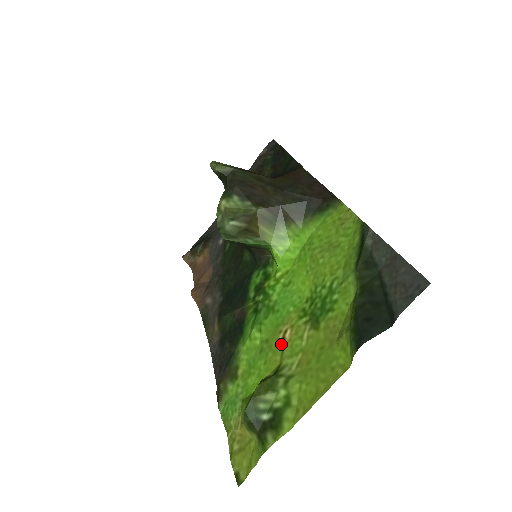
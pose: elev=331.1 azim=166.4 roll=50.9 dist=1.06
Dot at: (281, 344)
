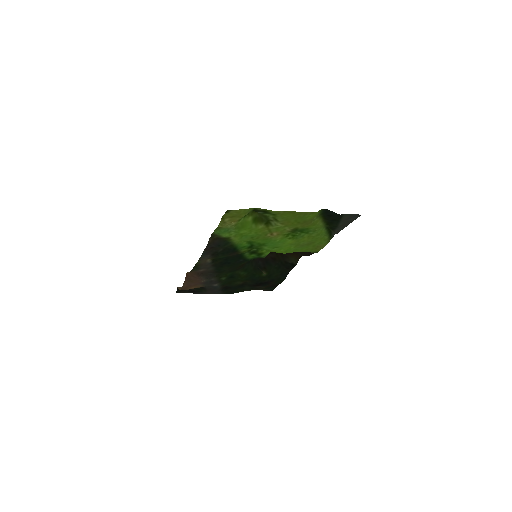
Dot at: (269, 233)
